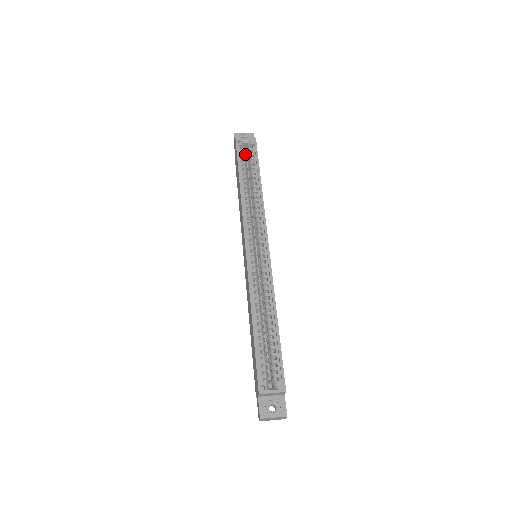
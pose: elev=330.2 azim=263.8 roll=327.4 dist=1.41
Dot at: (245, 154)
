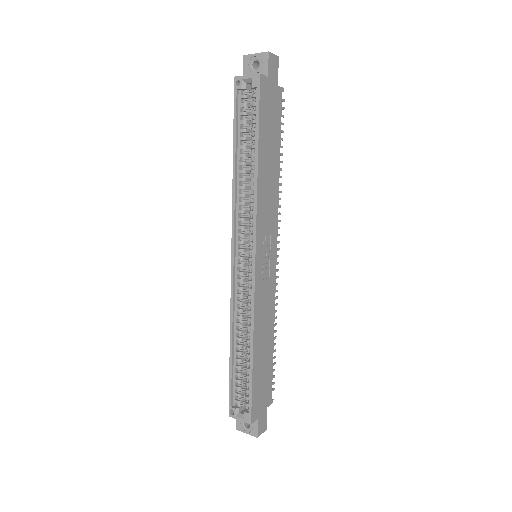
Dot at: (250, 100)
